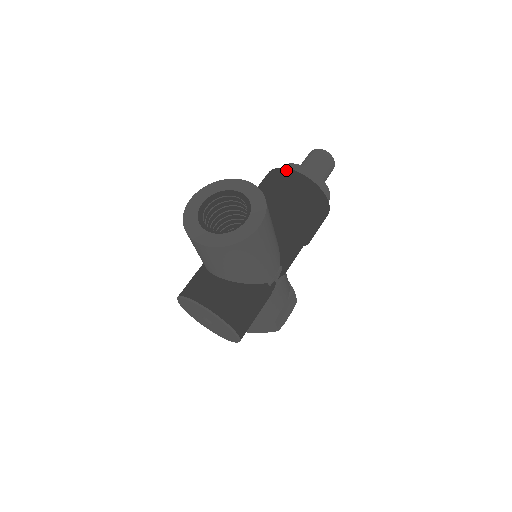
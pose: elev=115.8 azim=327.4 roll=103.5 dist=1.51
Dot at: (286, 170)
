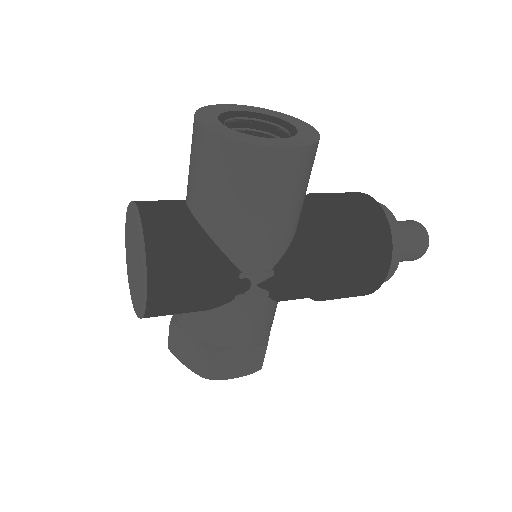
Dot at: (366, 194)
